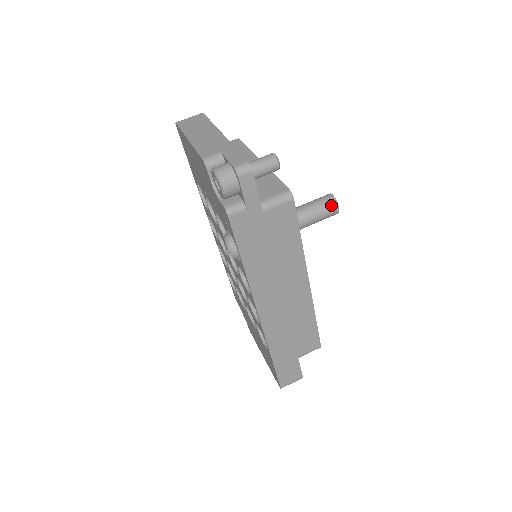
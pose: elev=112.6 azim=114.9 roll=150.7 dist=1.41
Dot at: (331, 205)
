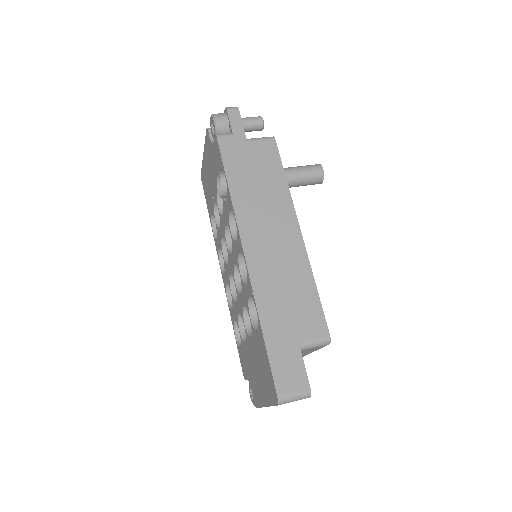
Dot at: (315, 166)
